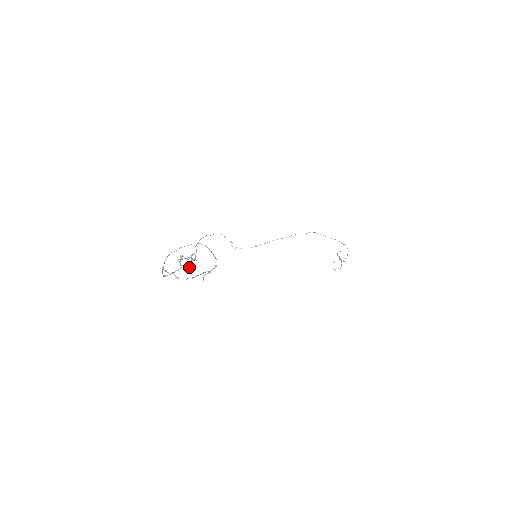
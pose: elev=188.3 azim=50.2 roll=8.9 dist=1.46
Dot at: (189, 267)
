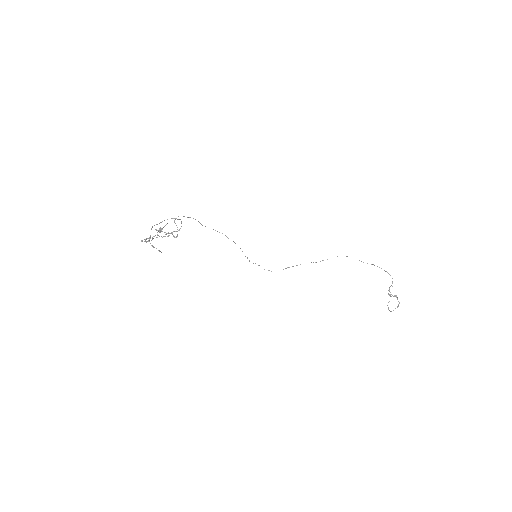
Dot at: occluded
